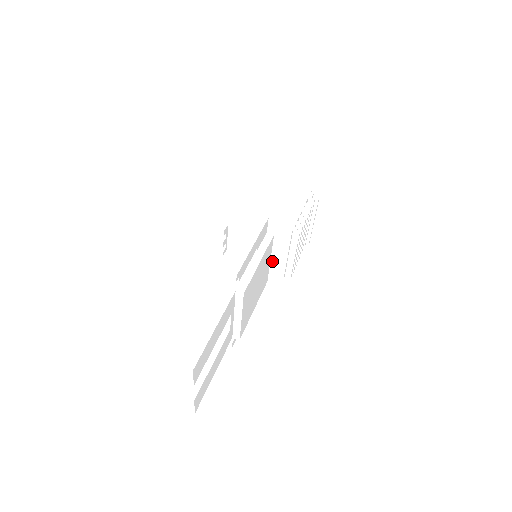
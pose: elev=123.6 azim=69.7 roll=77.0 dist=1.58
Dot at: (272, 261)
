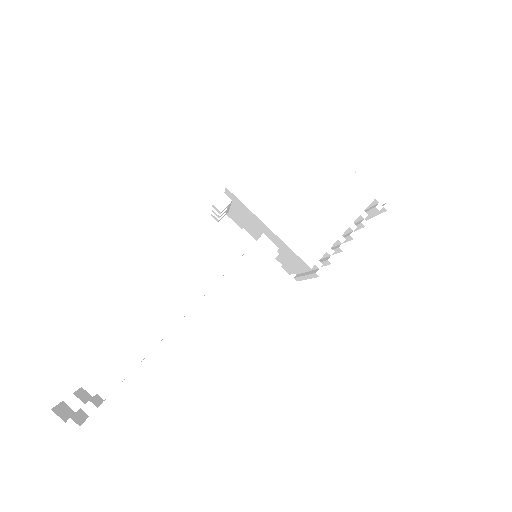
Dot at: (280, 258)
